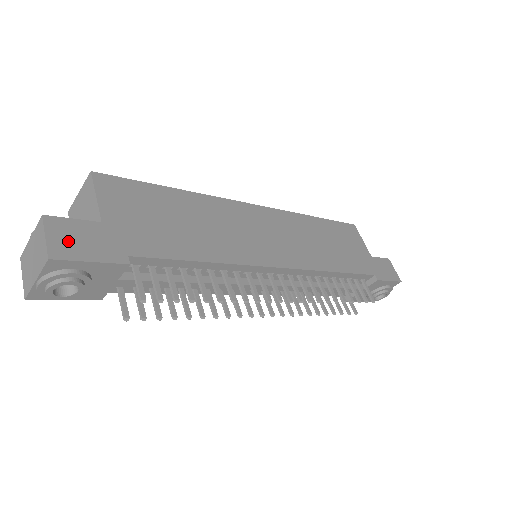
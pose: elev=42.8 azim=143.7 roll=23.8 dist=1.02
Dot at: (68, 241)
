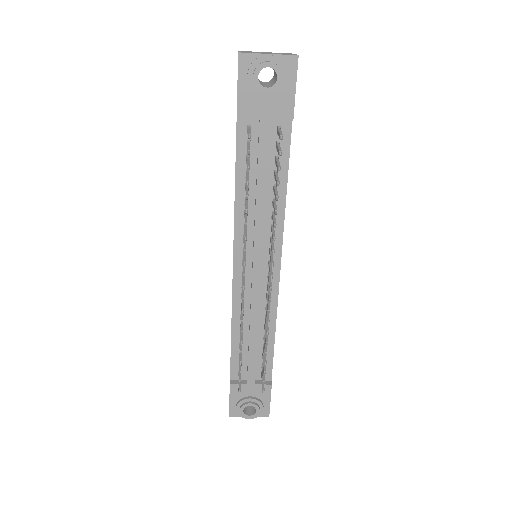
Dot at: occluded
